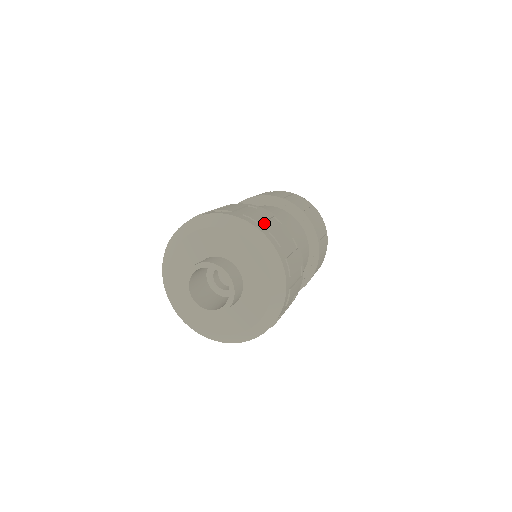
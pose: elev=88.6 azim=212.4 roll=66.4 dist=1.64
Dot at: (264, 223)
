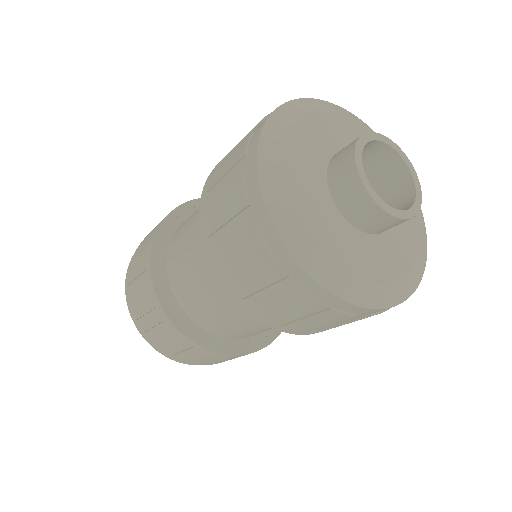
Dot at: occluded
